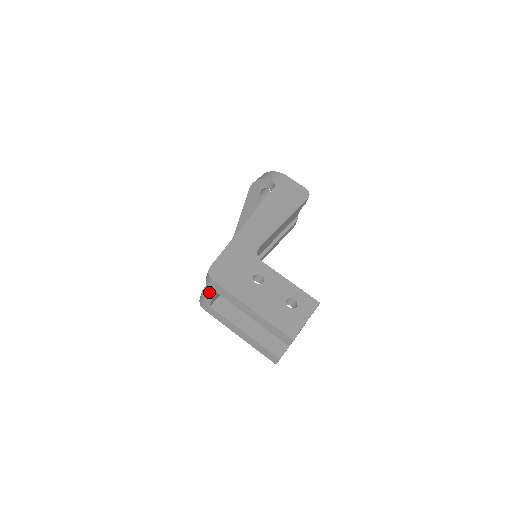
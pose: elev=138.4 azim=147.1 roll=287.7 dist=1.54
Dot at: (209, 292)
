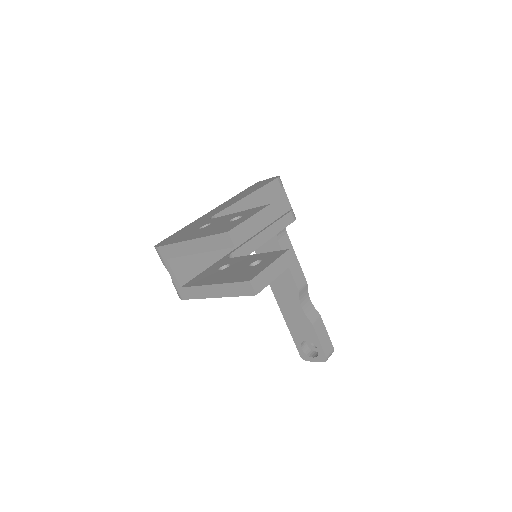
Dot at: (167, 268)
